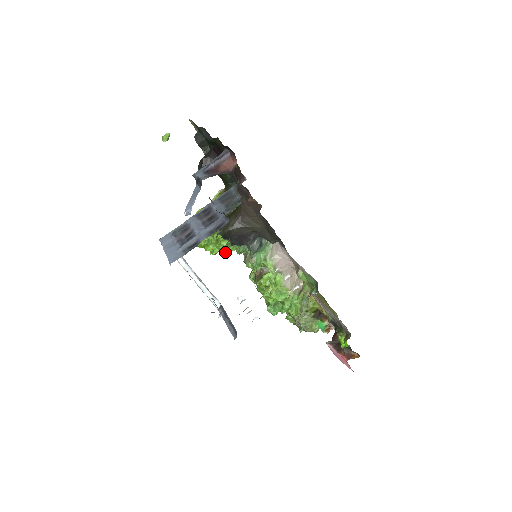
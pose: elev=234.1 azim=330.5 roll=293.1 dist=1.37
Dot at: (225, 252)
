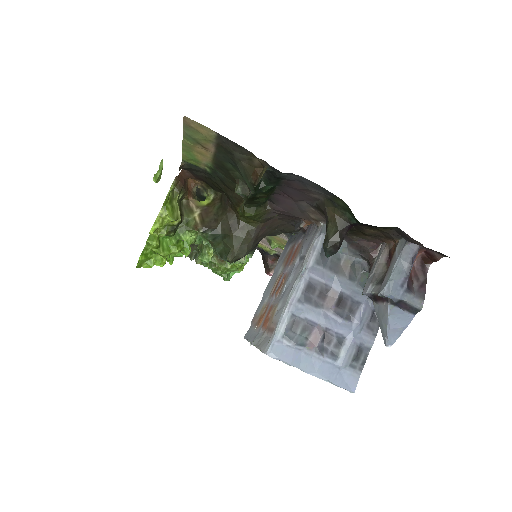
Dot at: occluded
